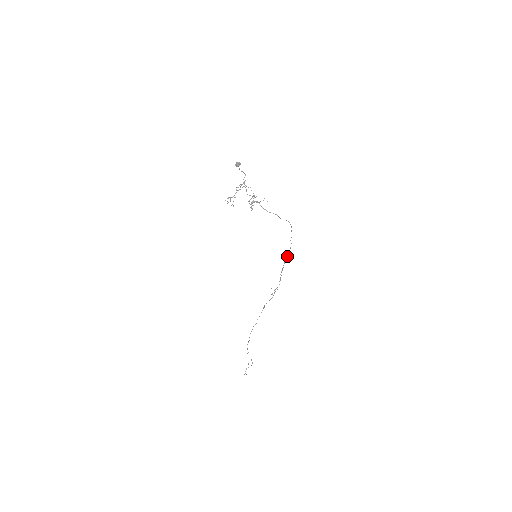
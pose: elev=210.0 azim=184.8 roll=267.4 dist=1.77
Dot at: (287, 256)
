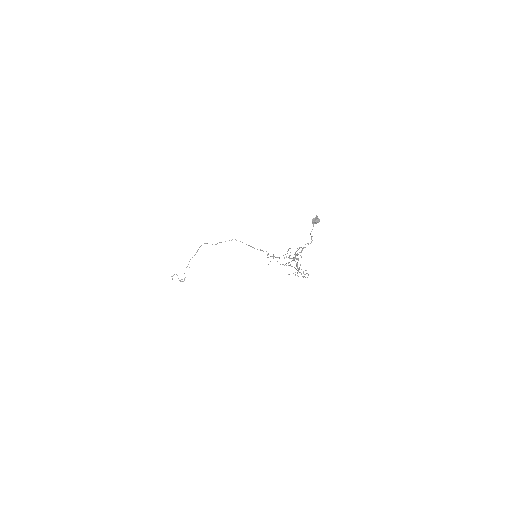
Dot at: (283, 264)
